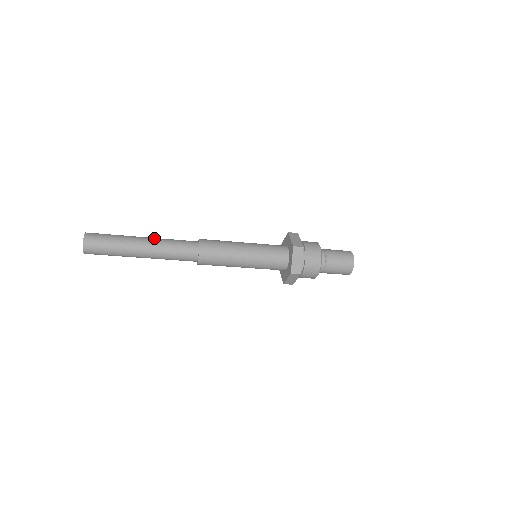
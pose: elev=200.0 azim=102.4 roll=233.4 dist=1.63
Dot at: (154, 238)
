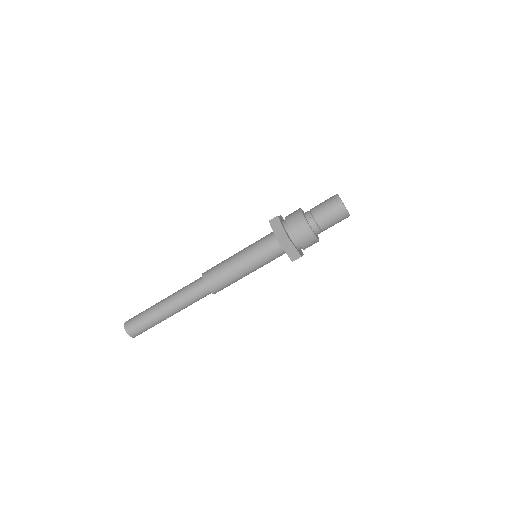
Dot at: occluded
